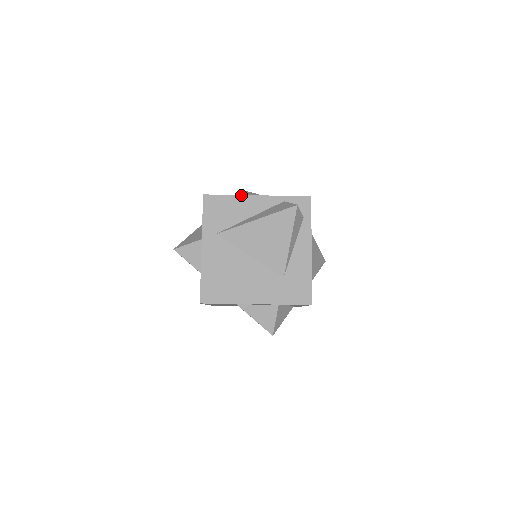
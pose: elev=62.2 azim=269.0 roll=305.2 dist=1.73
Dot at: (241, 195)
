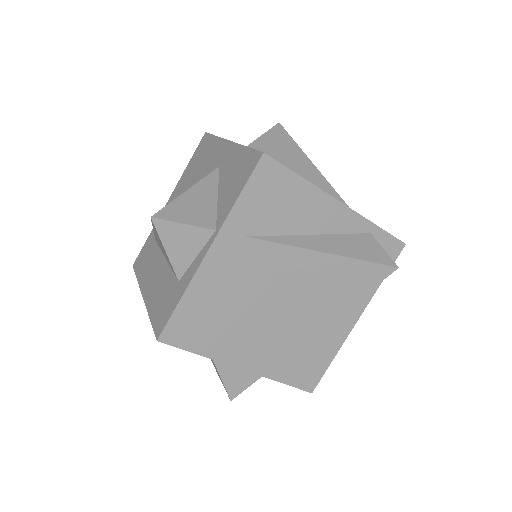
Dot at: occluded
